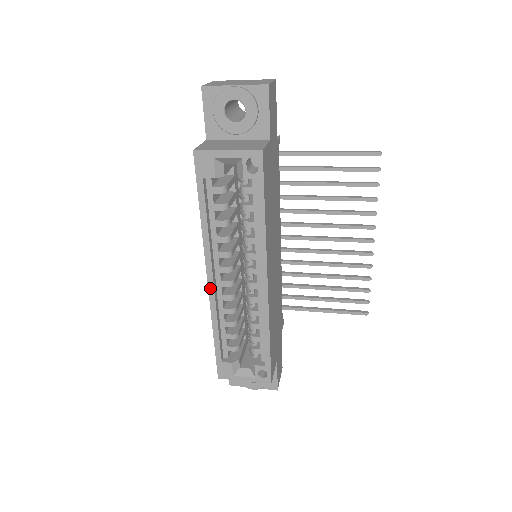
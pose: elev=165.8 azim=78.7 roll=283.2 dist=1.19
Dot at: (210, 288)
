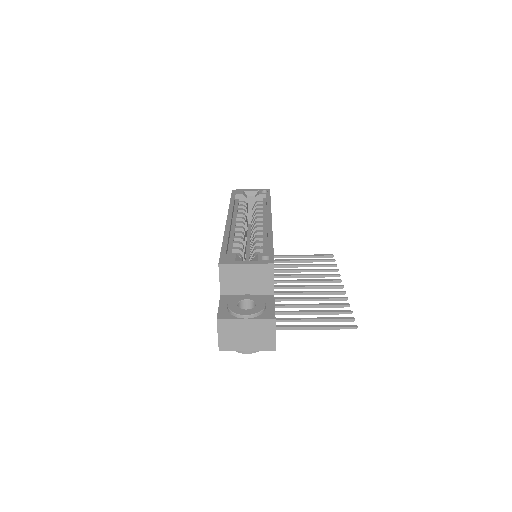
Dot at: (228, 222)
